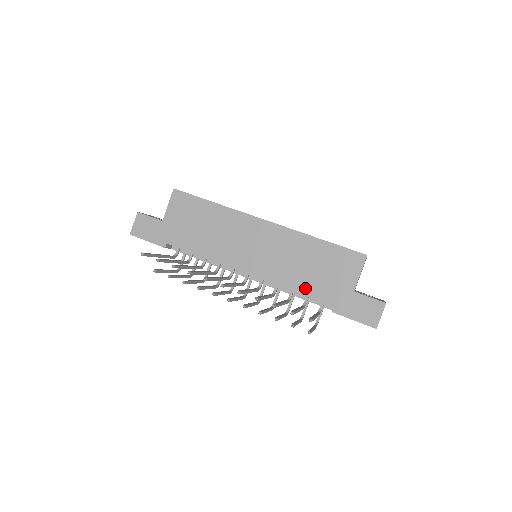
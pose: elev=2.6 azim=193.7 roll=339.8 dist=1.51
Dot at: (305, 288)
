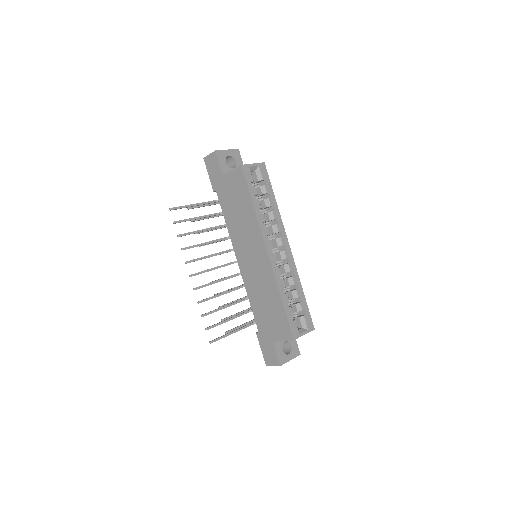
Dot at: (255, 308)
